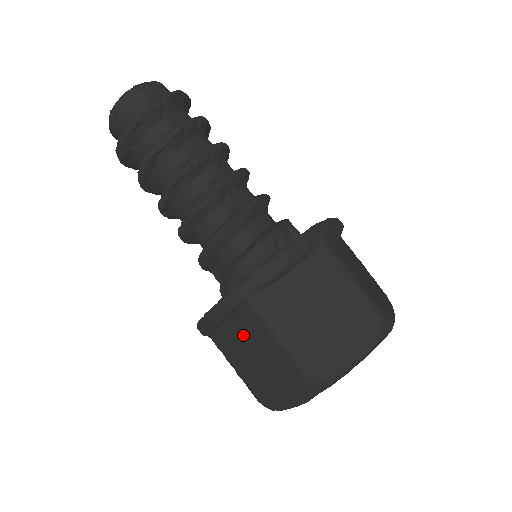
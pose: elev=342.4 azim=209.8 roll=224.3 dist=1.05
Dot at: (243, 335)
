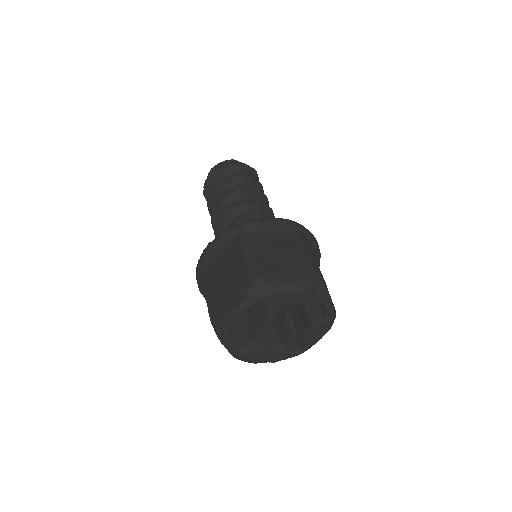
Dot at: (225, 261)
